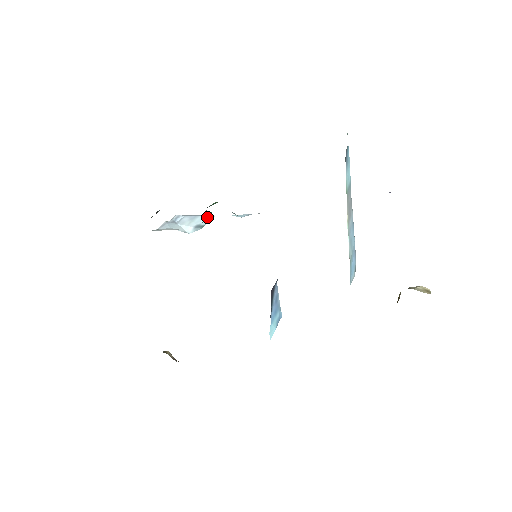
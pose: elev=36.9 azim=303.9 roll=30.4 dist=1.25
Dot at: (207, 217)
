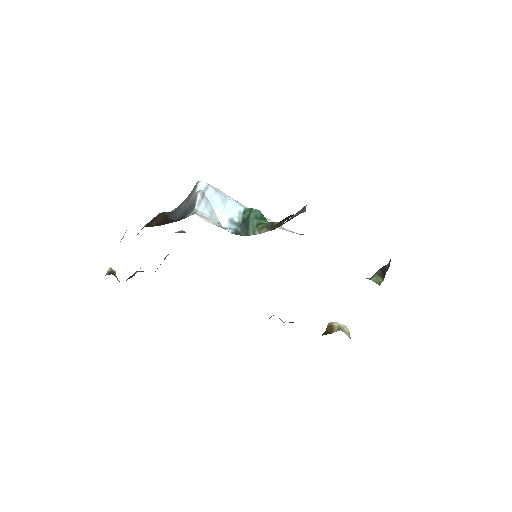
Dot at: (237, 207)
